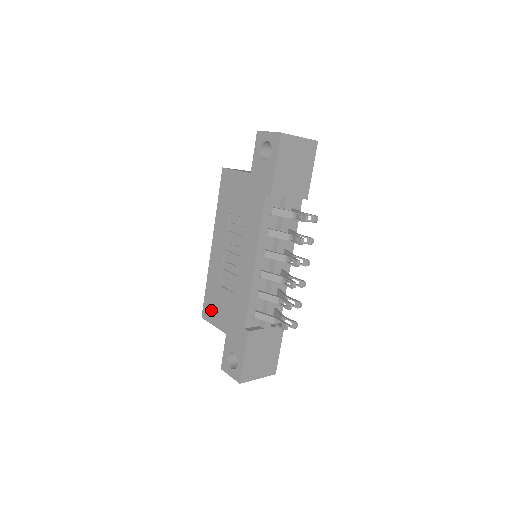
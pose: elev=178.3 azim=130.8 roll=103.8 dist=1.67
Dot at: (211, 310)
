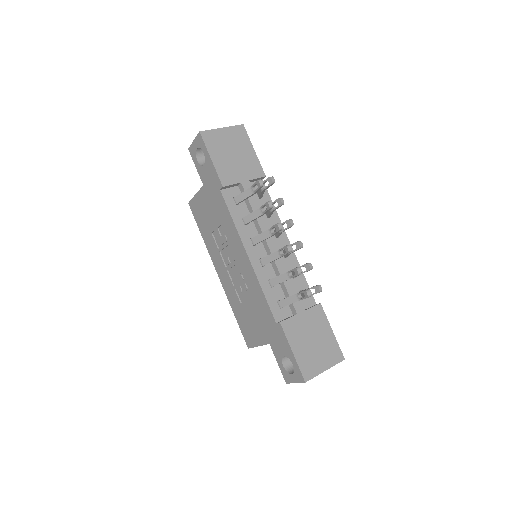
Dot at: (249, 333)
